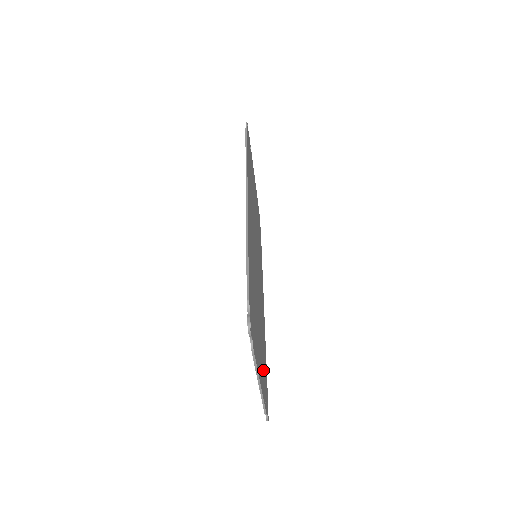
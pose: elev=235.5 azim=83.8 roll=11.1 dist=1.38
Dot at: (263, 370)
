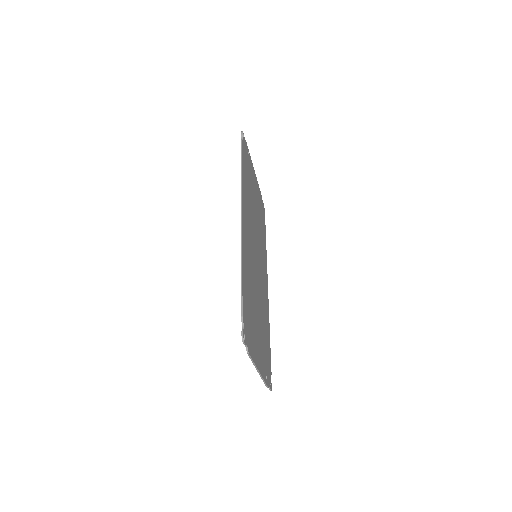
Dot at: (264, 354)
